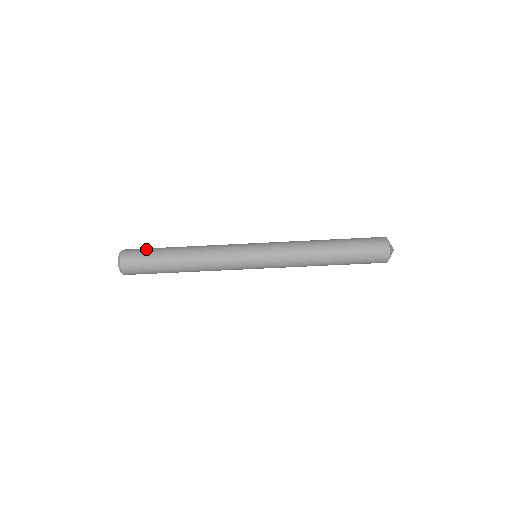
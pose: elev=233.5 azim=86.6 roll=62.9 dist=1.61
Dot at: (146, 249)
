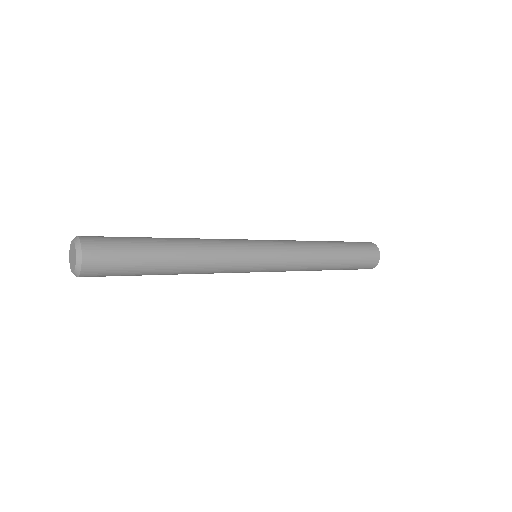
Dot at: (121, 241)
